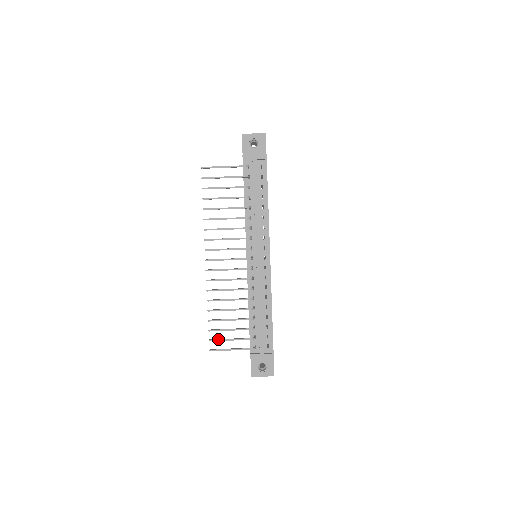
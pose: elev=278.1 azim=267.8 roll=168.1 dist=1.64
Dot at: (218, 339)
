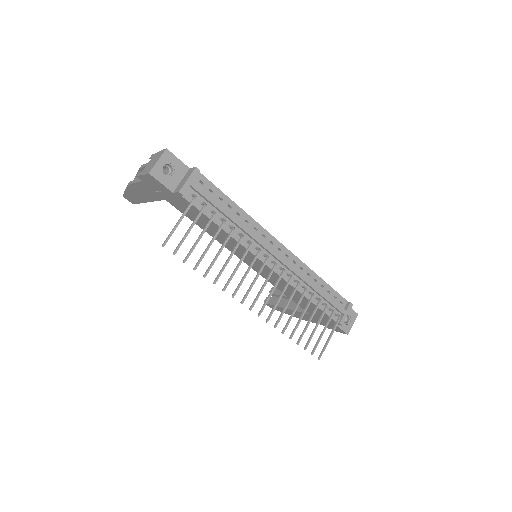
Dot at: (316, 345)
